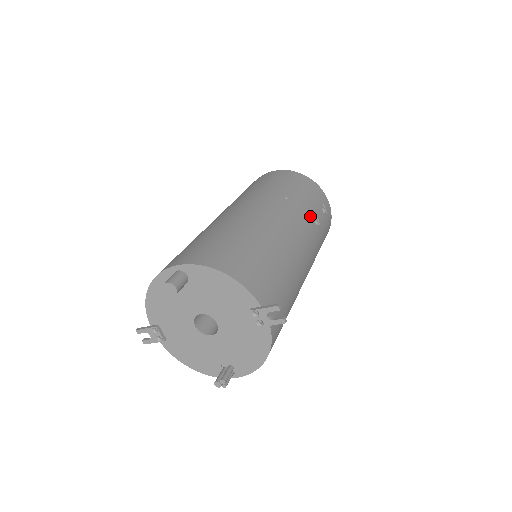
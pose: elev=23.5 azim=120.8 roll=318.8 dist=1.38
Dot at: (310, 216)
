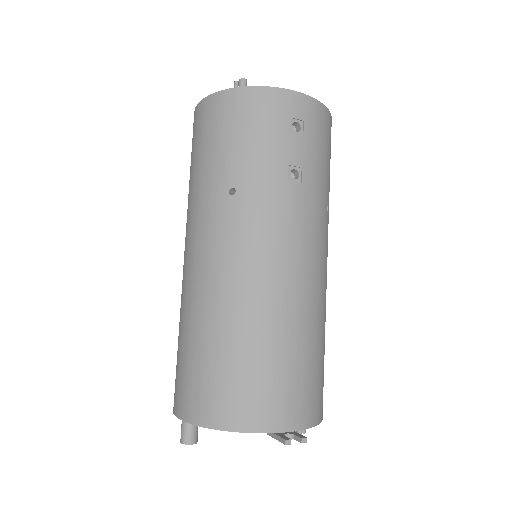
Dot at: (278, 185)
